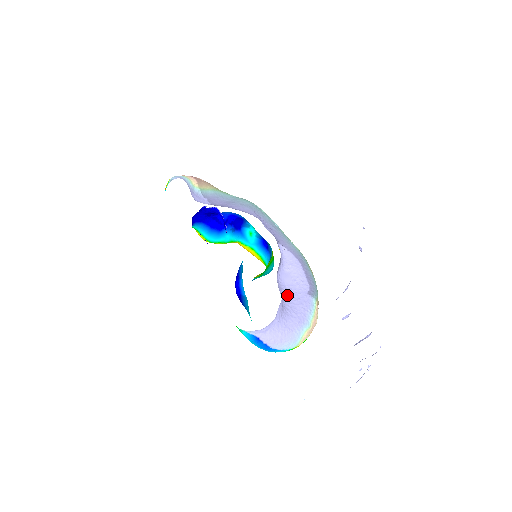
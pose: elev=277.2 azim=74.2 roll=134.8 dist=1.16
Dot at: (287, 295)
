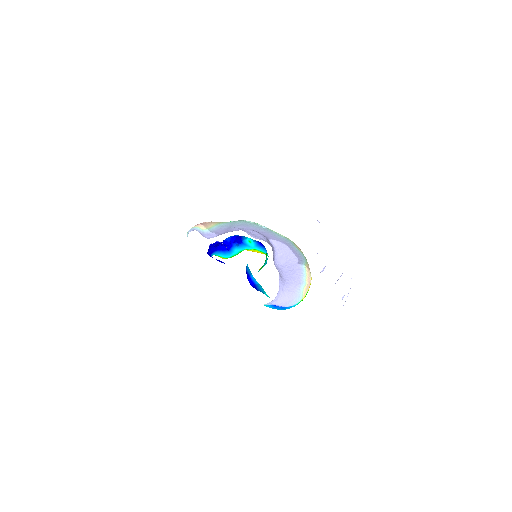
Dot at: (285, 271)
